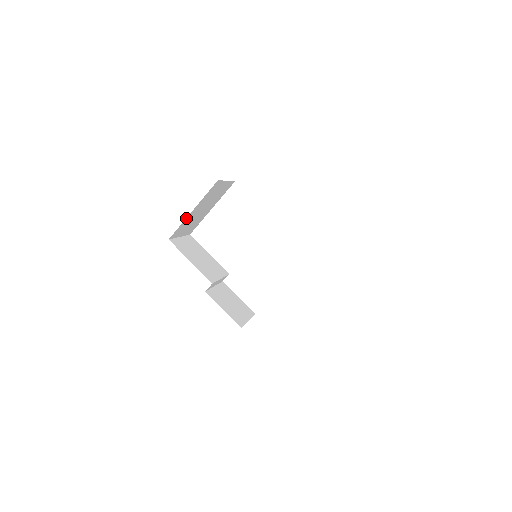
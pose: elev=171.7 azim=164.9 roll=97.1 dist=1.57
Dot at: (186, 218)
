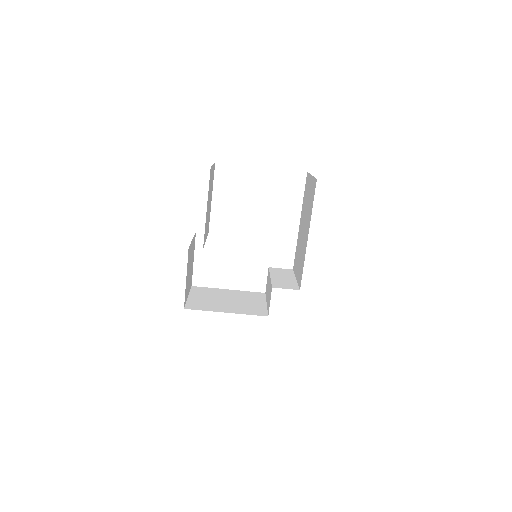
Dot at: occluded
